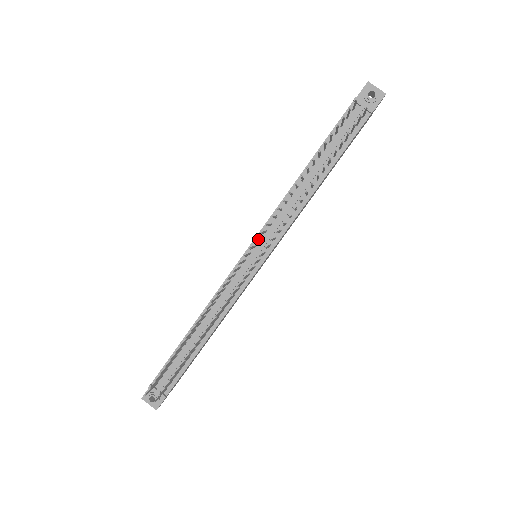
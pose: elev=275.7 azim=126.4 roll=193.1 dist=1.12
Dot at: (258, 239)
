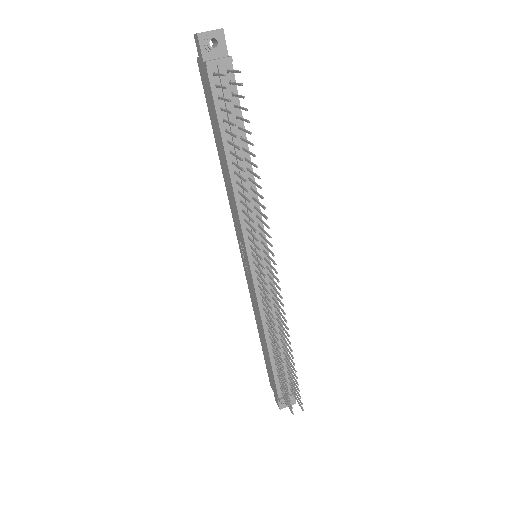
Dot at: (255, 252)
